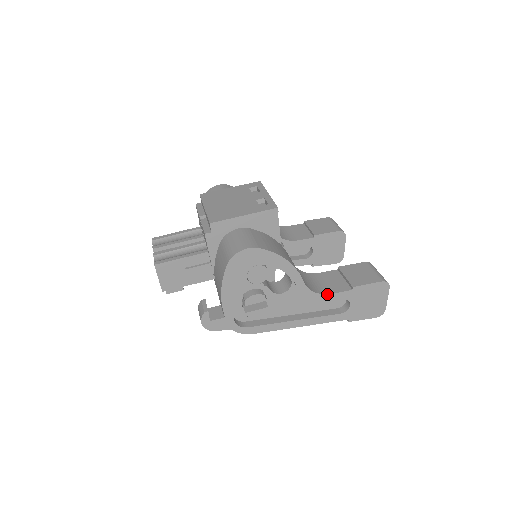
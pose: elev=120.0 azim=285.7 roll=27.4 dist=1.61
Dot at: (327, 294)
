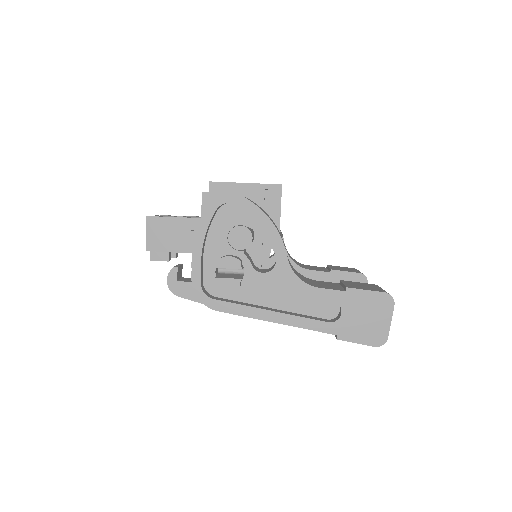
Dot at: (314, 286)
